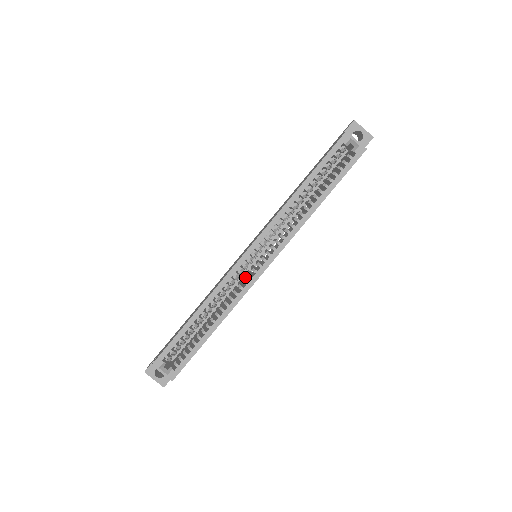
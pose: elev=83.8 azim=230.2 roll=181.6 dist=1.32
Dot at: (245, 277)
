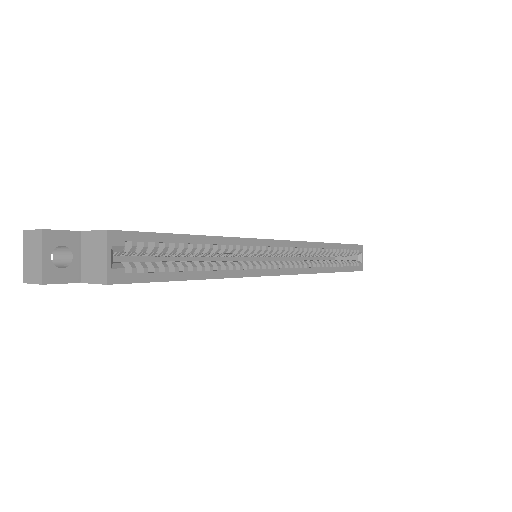
Dot at: occluded
